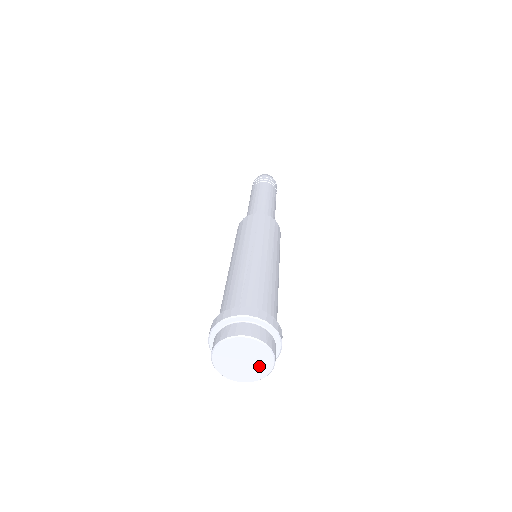
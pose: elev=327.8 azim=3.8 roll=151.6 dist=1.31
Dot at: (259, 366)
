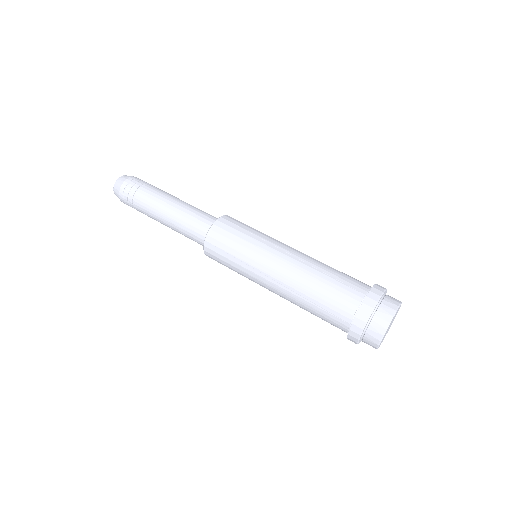
Dot at: (392, 322)
